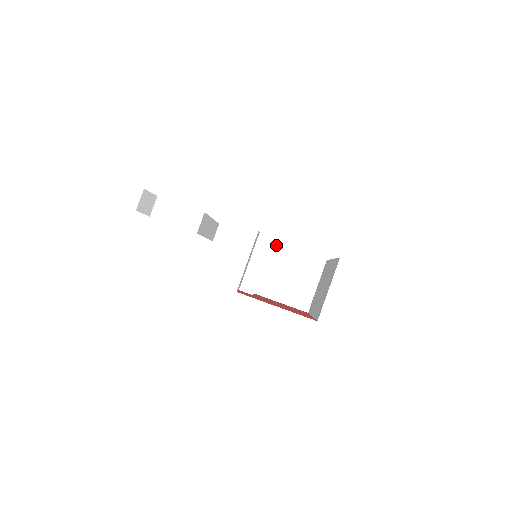
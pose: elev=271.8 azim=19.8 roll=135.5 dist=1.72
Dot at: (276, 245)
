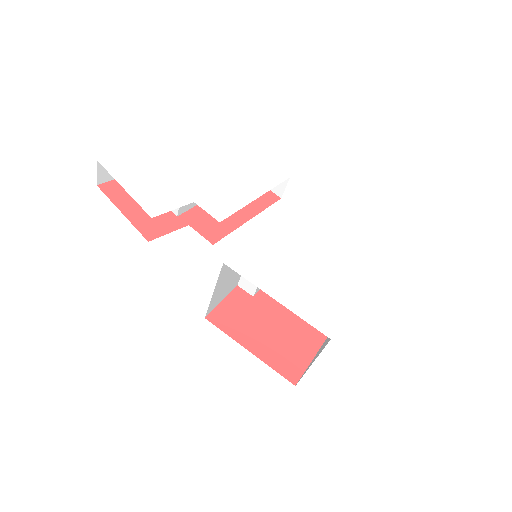
Dot at: occluded
